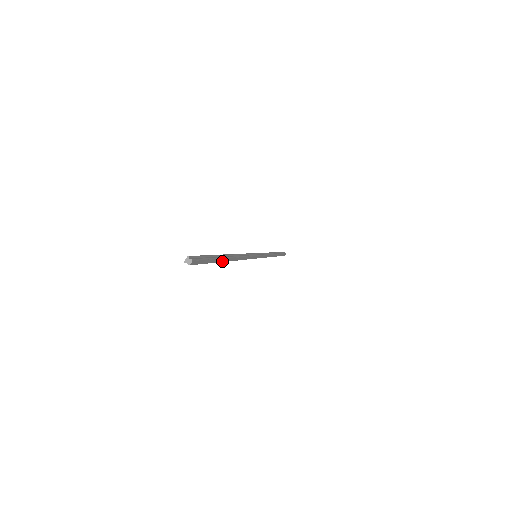
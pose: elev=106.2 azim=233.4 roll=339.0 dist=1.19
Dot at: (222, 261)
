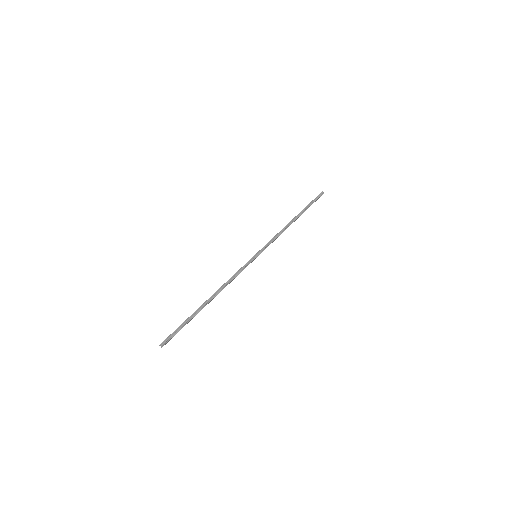
Dot at: occluded
